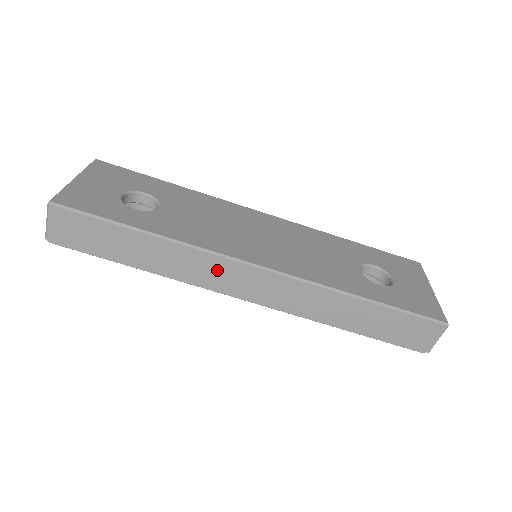
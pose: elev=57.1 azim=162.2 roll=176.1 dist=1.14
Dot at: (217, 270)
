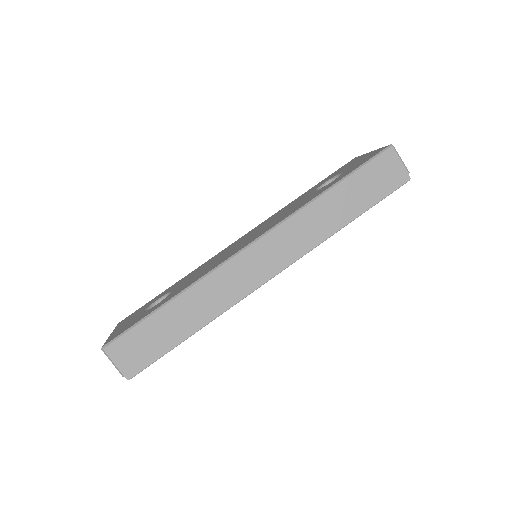
Dot at: (233, 275)
